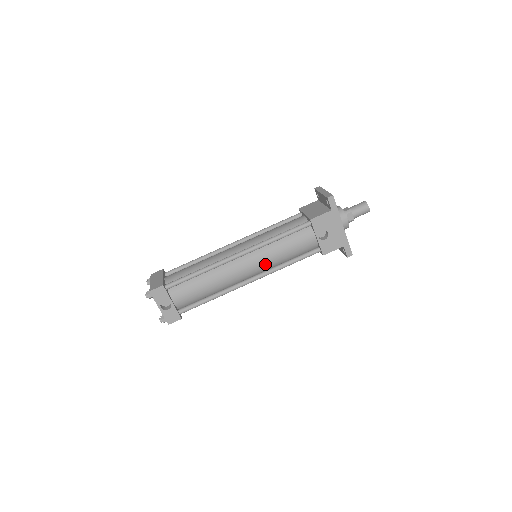
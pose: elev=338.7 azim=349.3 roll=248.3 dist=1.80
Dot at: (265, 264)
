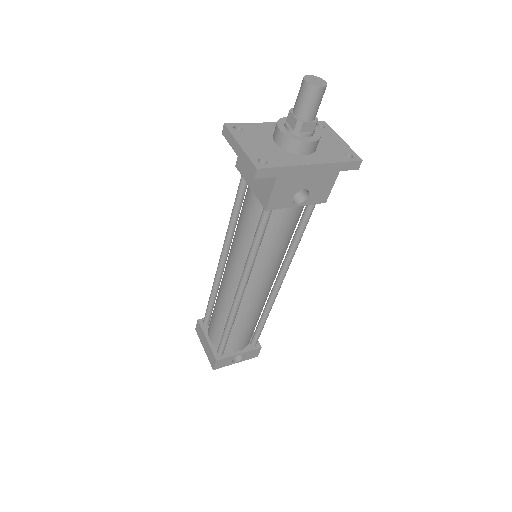
Dot at: (274, 268)
